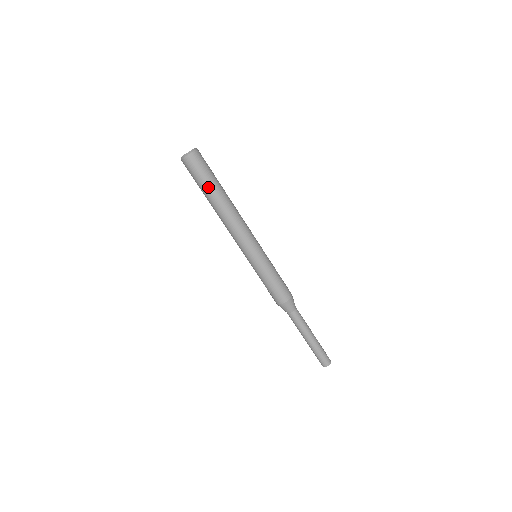
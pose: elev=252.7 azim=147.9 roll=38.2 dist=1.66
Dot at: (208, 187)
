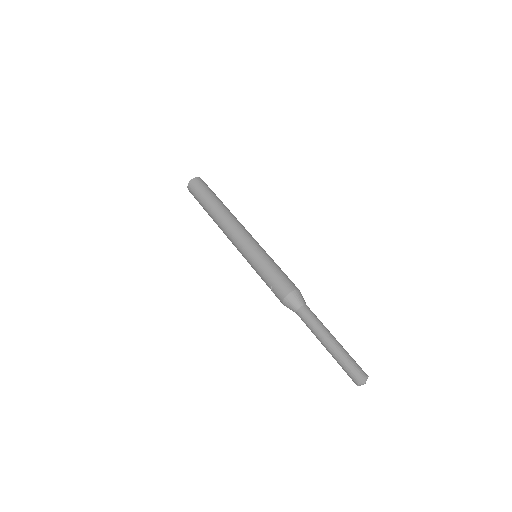
Dot at: (205, 202)
